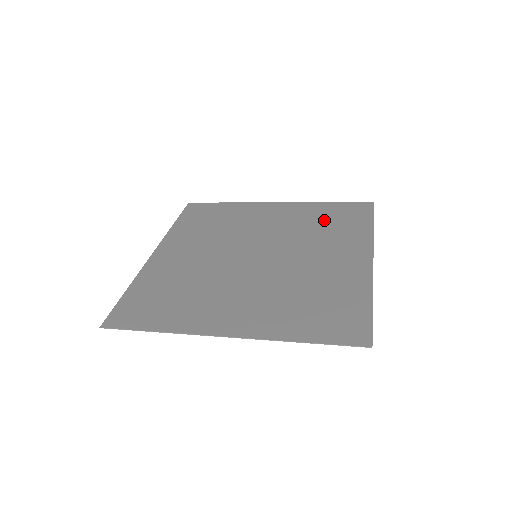
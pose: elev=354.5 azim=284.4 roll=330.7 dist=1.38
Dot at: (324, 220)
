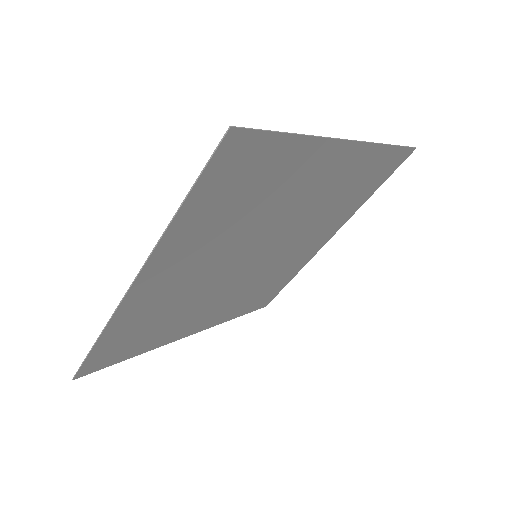
Dot at: (350, 195)
